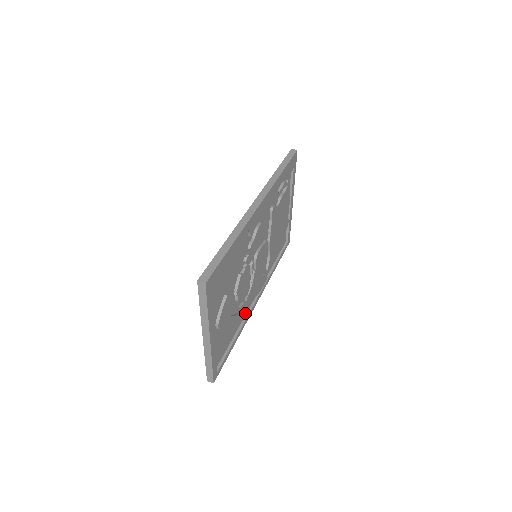
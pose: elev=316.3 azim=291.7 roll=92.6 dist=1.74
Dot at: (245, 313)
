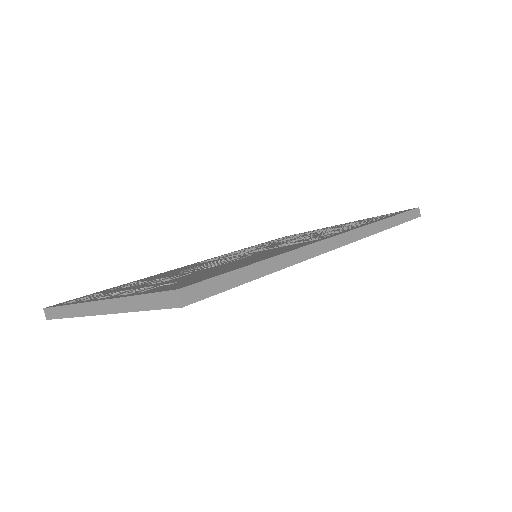
Dot at: occluded
